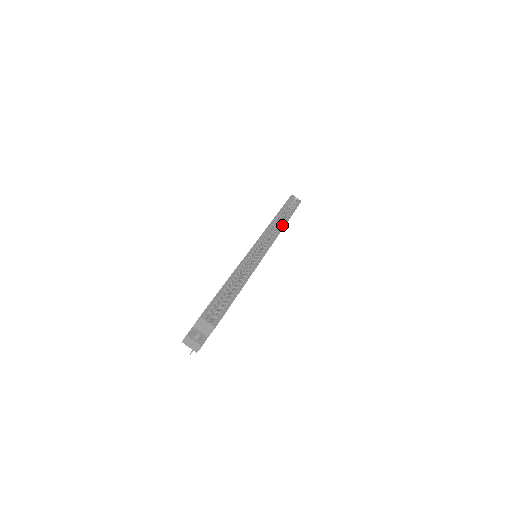
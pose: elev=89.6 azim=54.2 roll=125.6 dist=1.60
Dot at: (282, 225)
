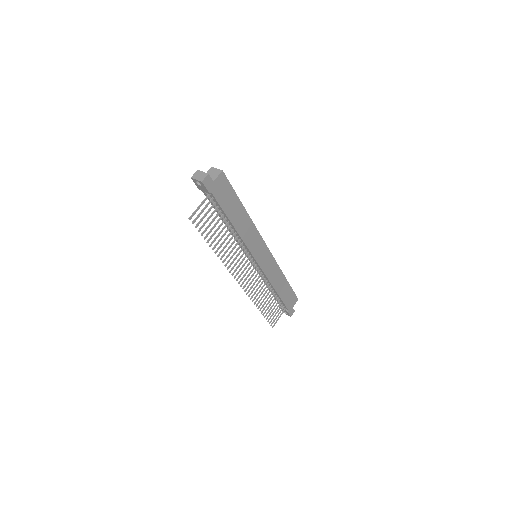
Dot at: (280, 271)
